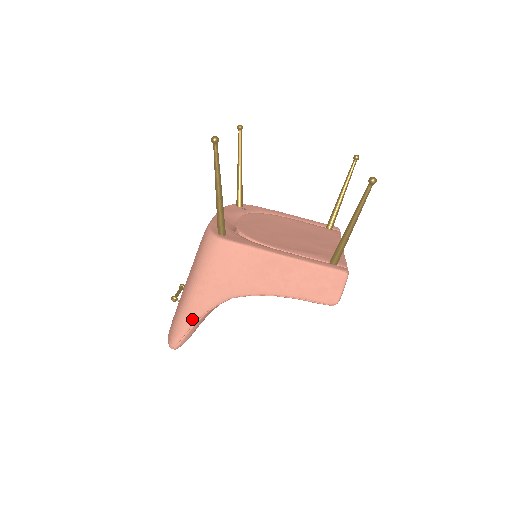
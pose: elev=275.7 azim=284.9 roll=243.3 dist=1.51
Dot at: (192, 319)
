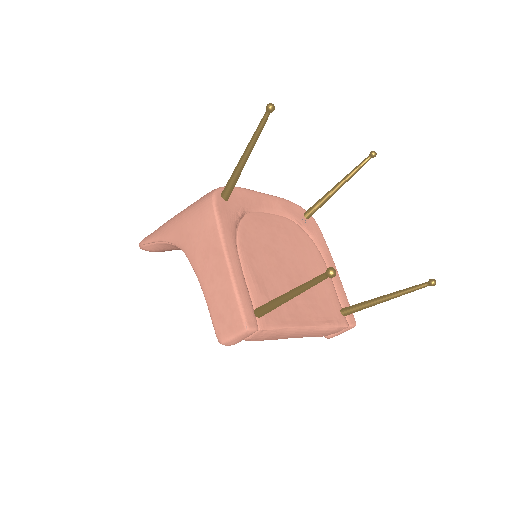
Dot at: (158, 236)
